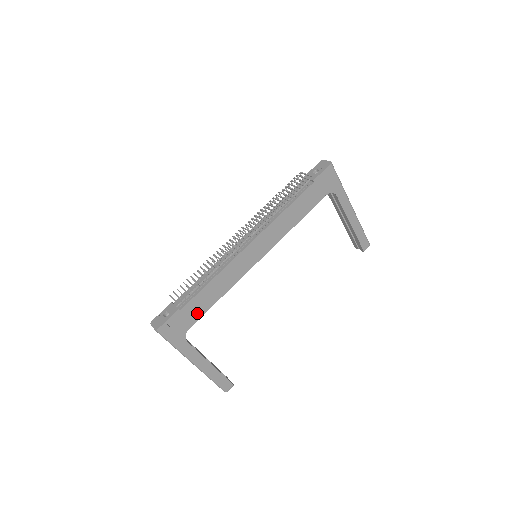
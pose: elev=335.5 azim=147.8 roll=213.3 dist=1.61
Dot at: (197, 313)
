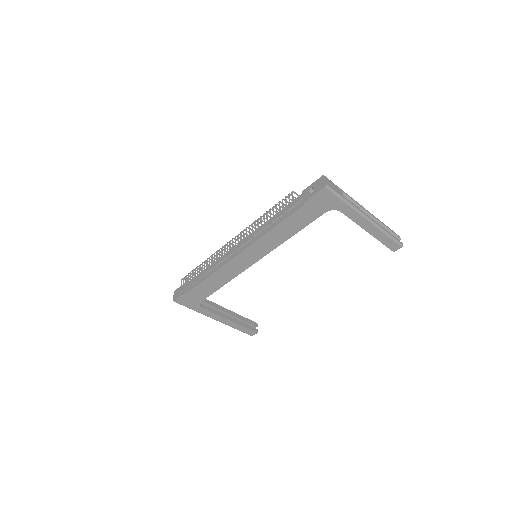
Dot at: (205, 293)
